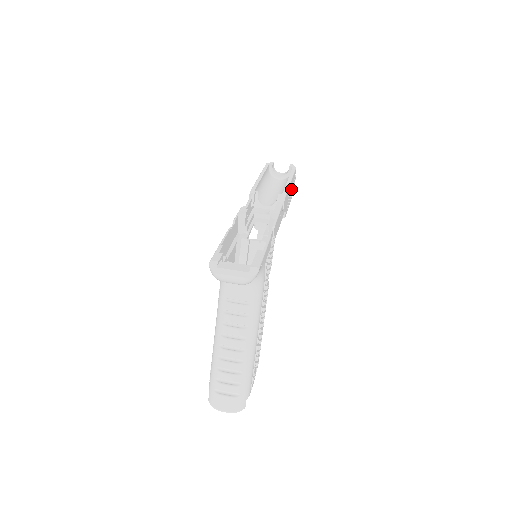
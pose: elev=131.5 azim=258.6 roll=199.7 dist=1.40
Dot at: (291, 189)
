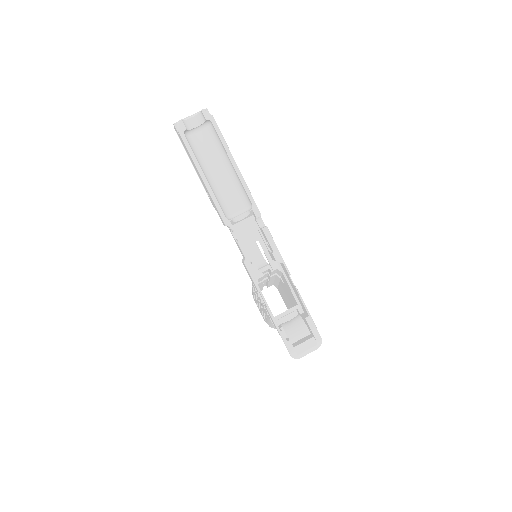
Dot at: occluded
